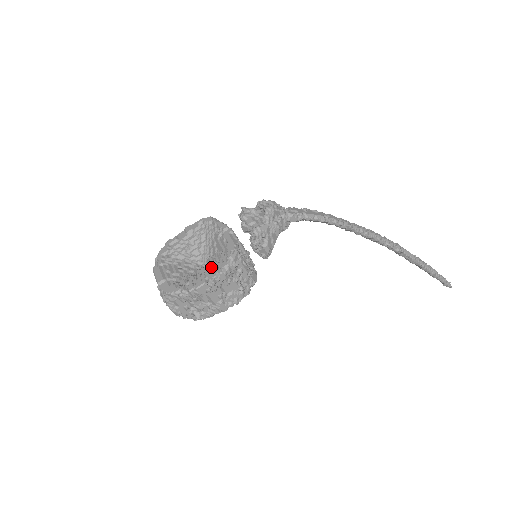
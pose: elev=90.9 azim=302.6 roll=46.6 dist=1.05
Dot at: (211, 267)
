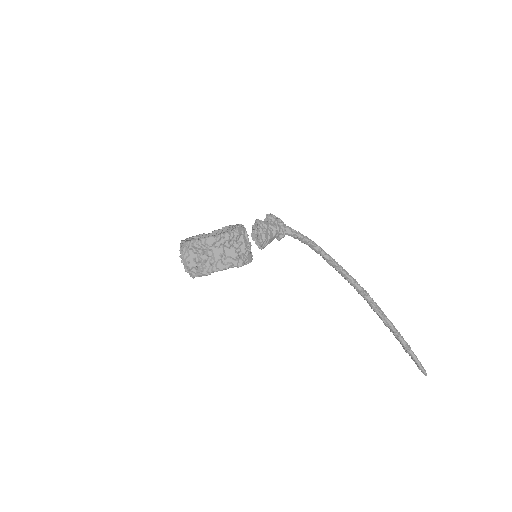
Dot at: occluded
